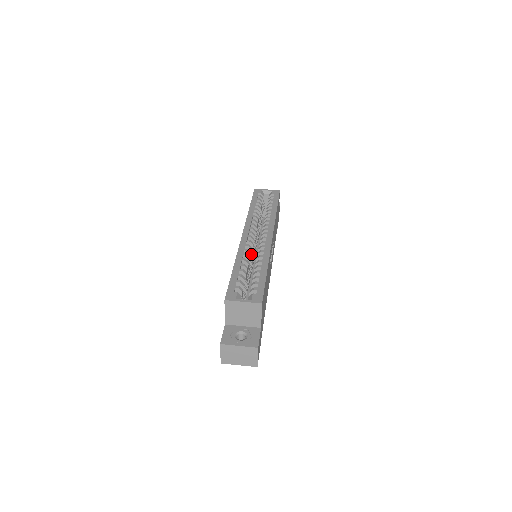
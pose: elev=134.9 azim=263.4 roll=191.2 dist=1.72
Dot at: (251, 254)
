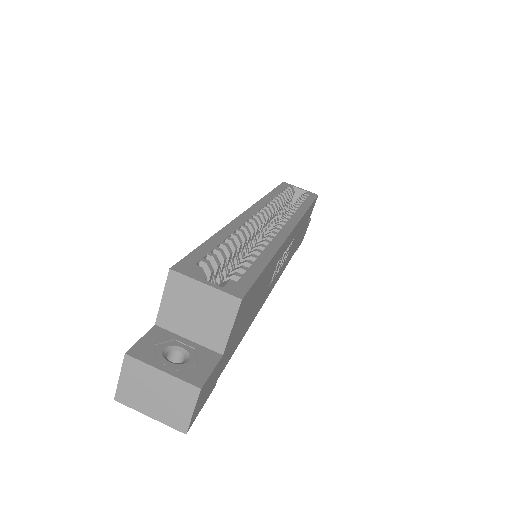
Dot at: (250, 239)
